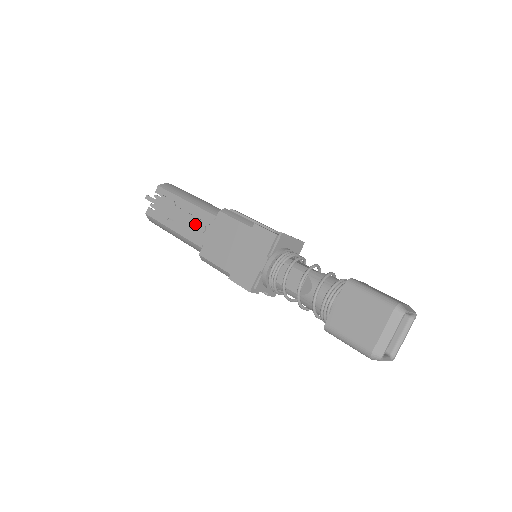
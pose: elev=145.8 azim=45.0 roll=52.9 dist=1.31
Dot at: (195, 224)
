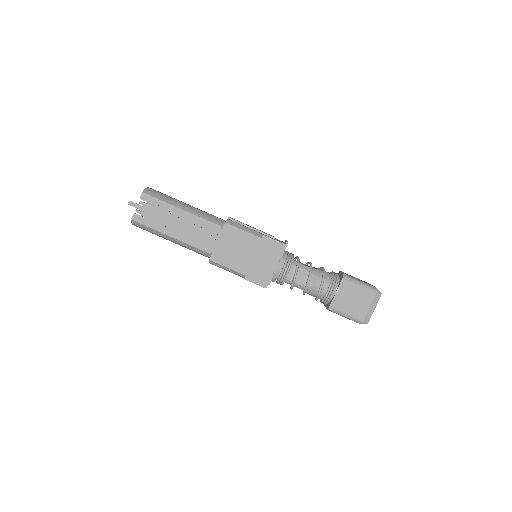
Dot at: (199, 232)
